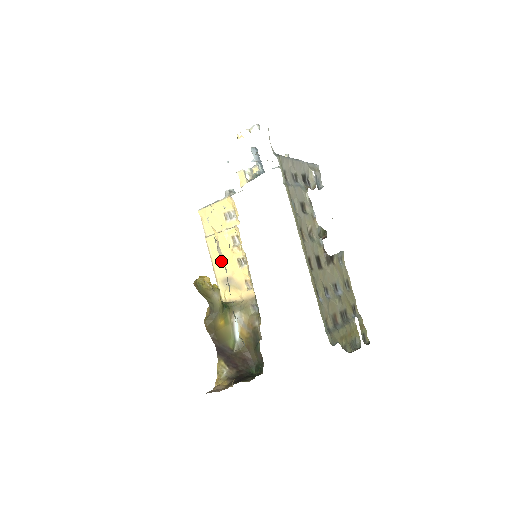
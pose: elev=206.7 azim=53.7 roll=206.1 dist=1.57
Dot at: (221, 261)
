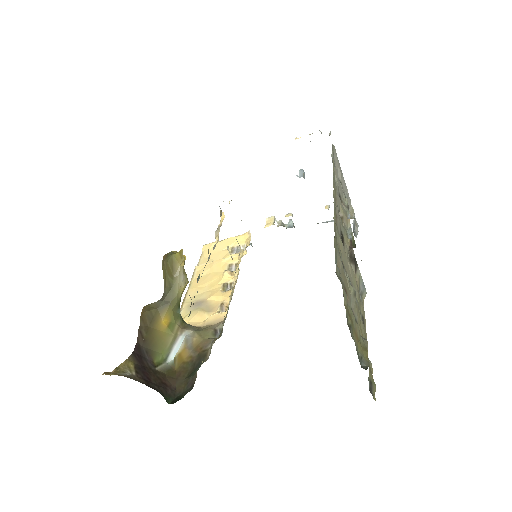
Dot at: (201, 286)
